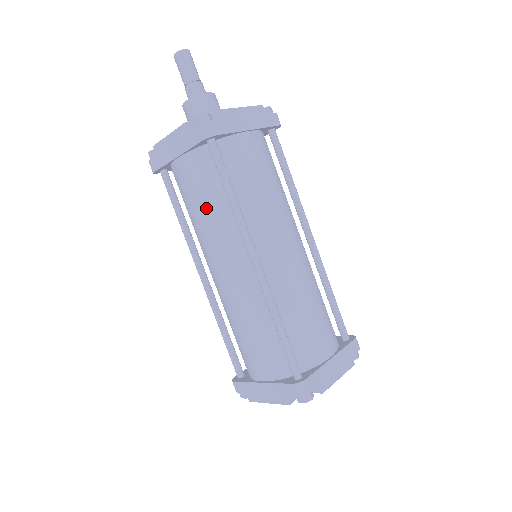
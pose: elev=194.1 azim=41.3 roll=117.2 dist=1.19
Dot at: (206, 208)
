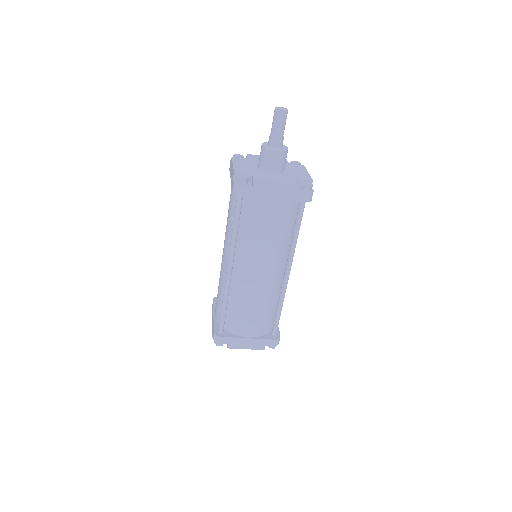
Dot at: (274, 236)
